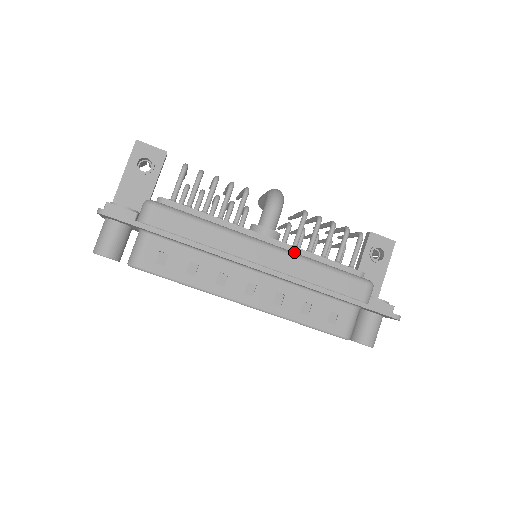
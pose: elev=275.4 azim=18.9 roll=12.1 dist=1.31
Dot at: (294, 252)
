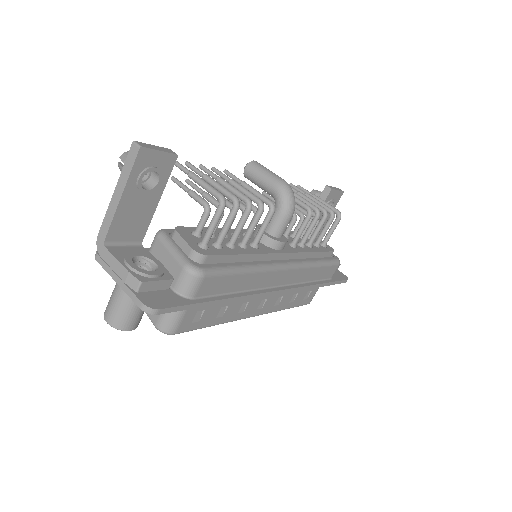
Dot at: (298, 257)
